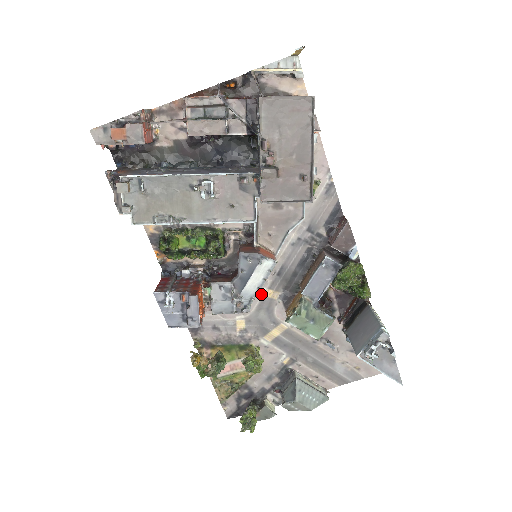
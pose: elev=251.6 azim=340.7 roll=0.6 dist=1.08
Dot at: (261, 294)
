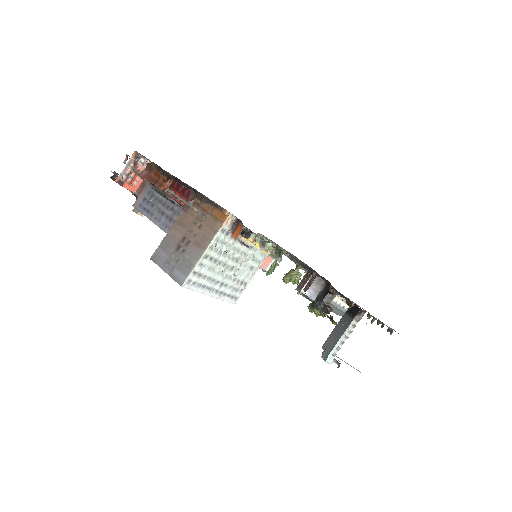
Dot at: occluded
